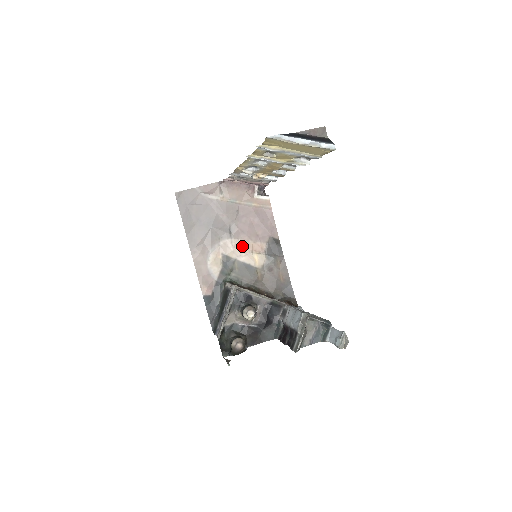
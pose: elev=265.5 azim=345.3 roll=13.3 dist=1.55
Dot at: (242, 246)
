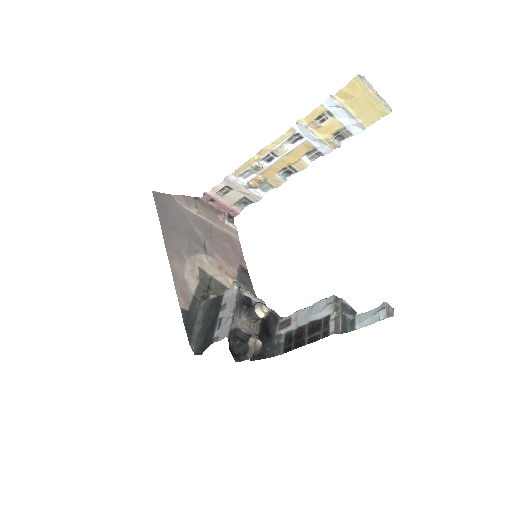
Dot at: (217, 265)
